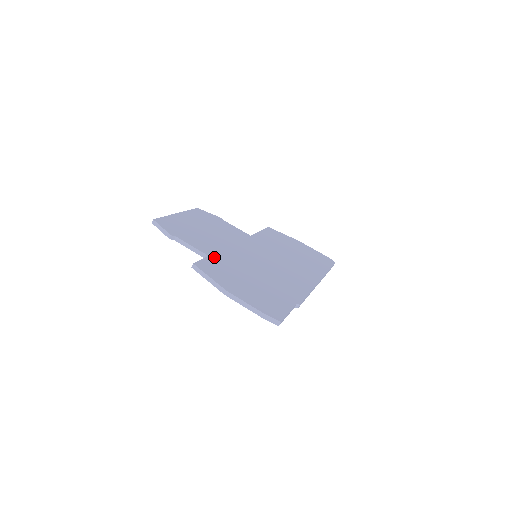
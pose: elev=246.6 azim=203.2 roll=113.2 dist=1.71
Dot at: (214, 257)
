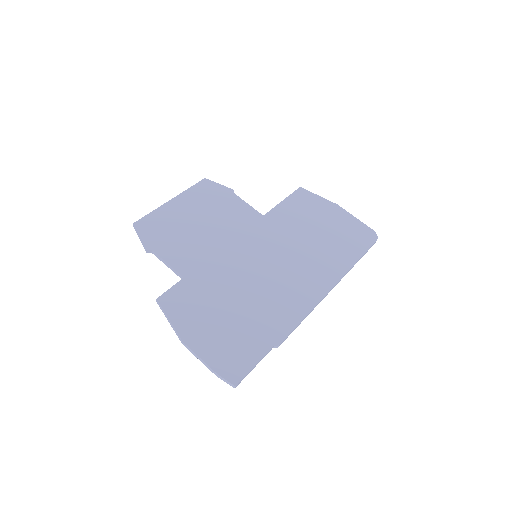
Dot at: (190, 278)
